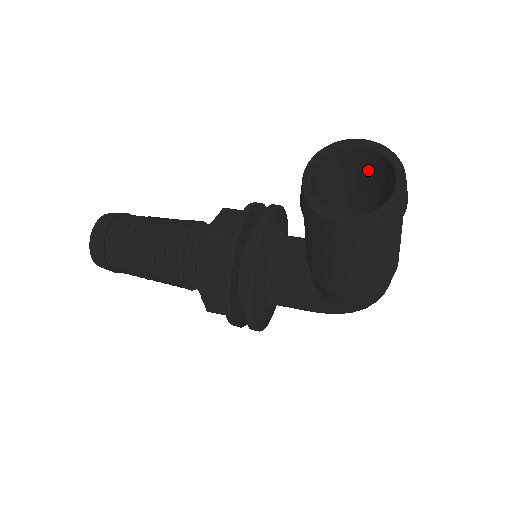
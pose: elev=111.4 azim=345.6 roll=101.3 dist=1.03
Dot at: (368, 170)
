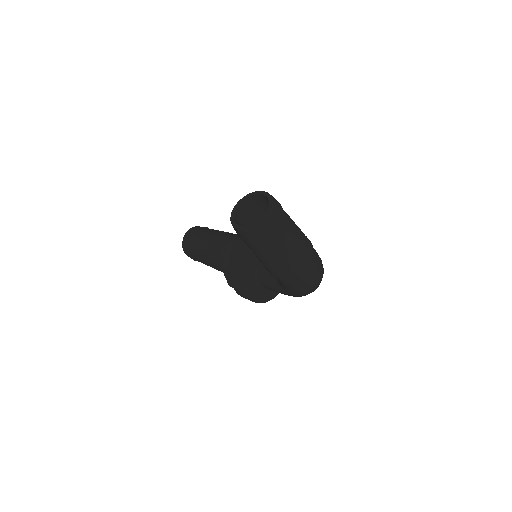
Dot at: occluded
